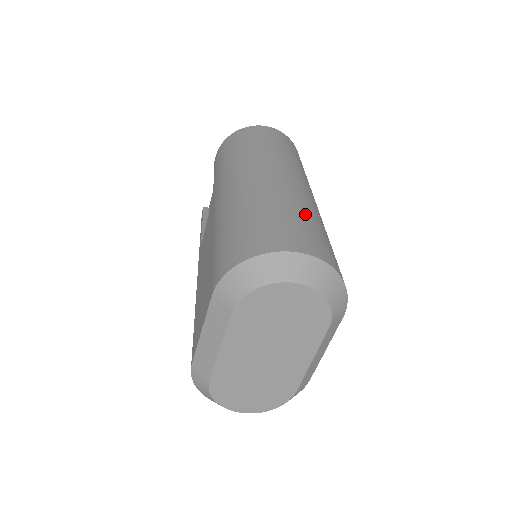
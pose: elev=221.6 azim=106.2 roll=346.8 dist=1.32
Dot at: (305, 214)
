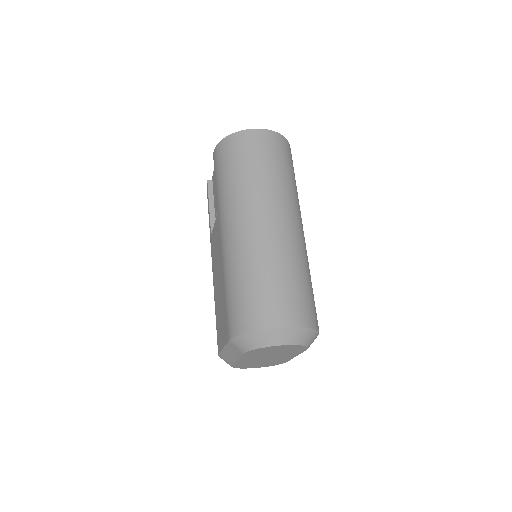
Dot at: (290, 272)
